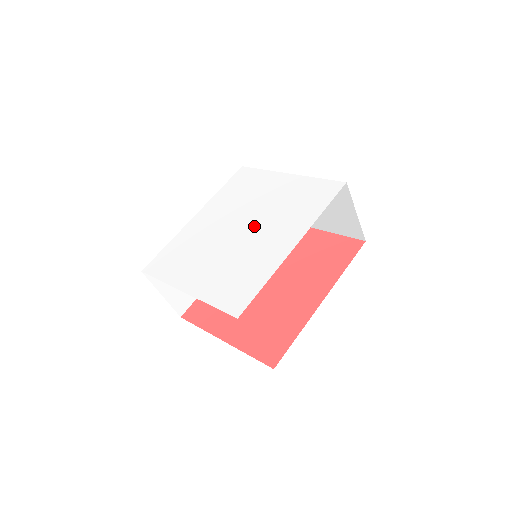
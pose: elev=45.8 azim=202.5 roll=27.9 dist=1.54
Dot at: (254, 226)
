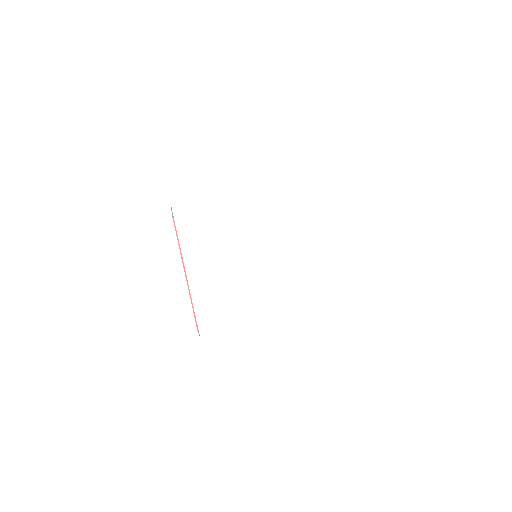
Dot at: (271, 263)
